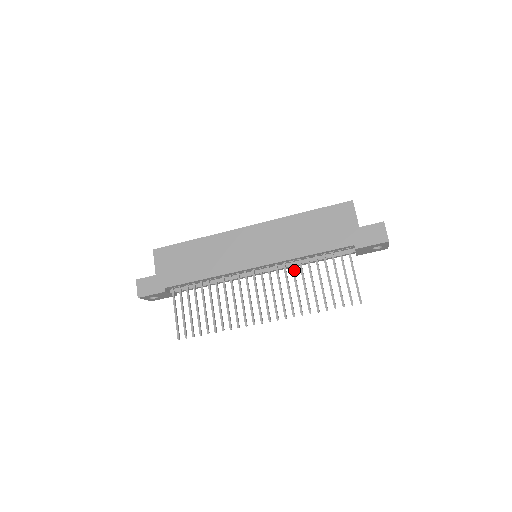
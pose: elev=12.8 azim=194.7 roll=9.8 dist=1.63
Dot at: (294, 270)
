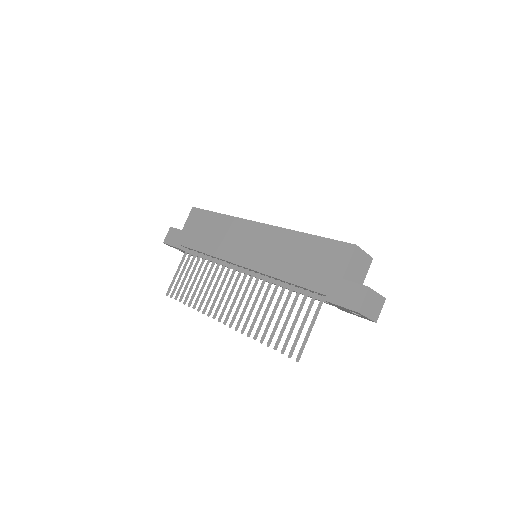
Dot at: (269, 288)
